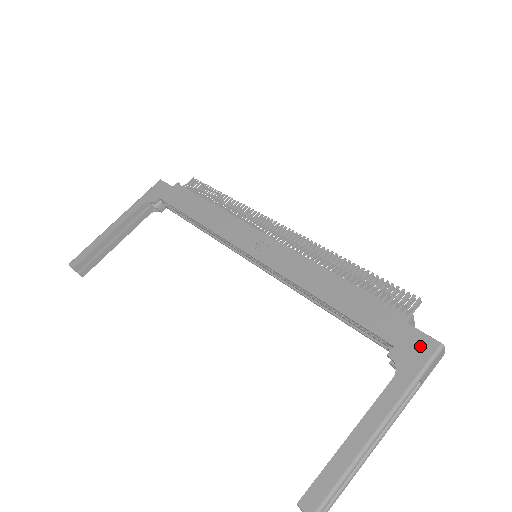
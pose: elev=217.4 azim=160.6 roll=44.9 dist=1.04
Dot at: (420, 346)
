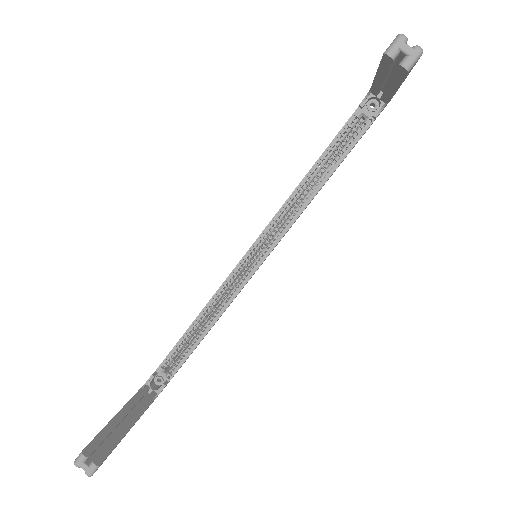
Dot at: occluded
